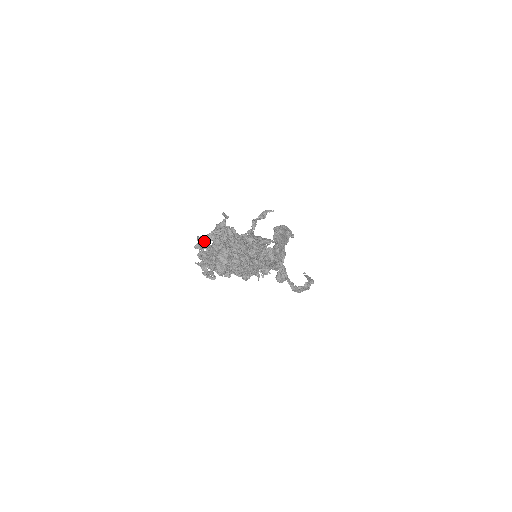
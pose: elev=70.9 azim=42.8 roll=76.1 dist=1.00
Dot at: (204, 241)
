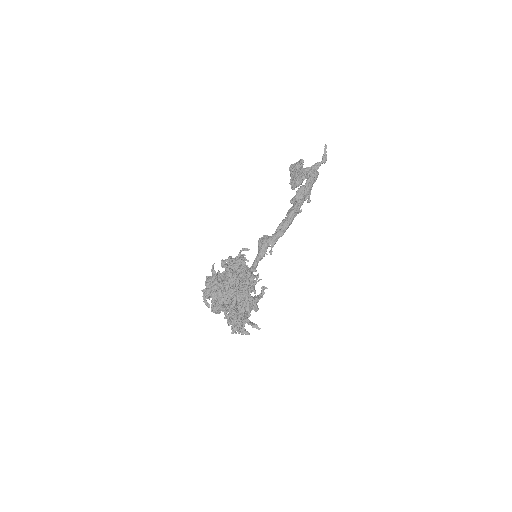
Dot at: (214, 278)
